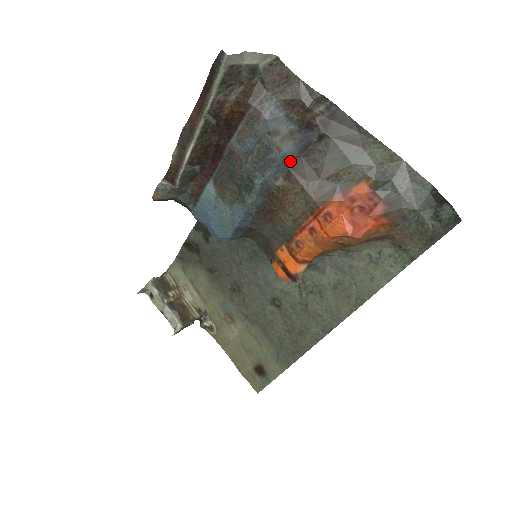
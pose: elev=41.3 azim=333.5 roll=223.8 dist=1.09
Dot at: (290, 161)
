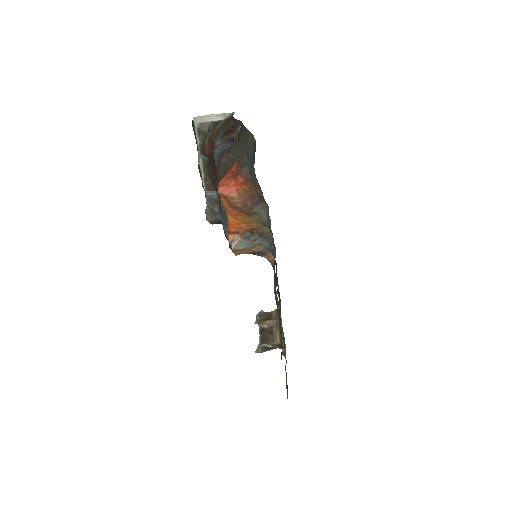
Dot at: (217, 162)
